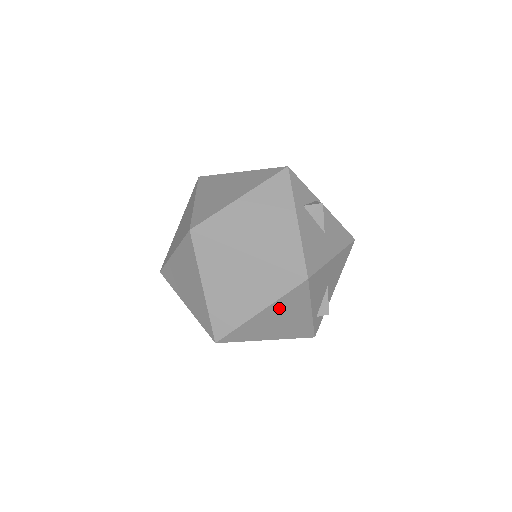
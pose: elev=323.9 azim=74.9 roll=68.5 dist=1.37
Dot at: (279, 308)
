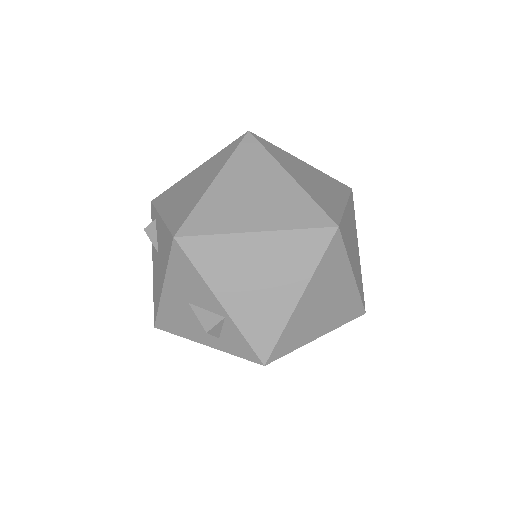
Dot at: (350, 215)
